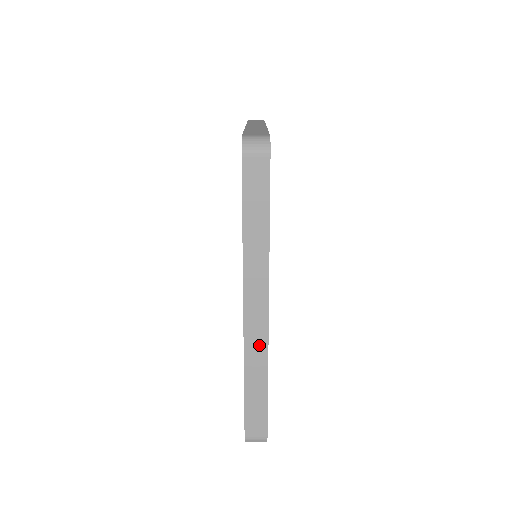
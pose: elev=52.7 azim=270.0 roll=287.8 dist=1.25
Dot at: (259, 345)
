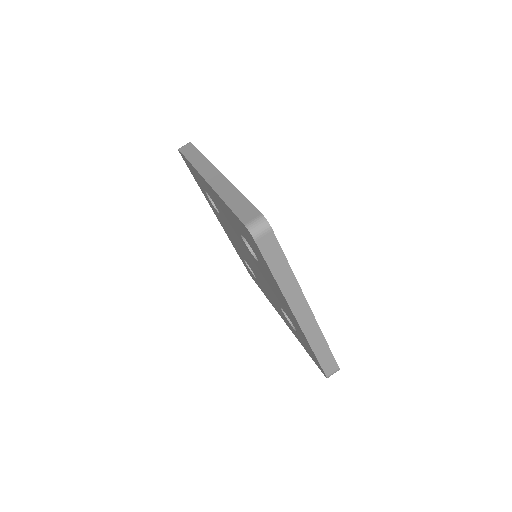
Dot at: (223, 184)
